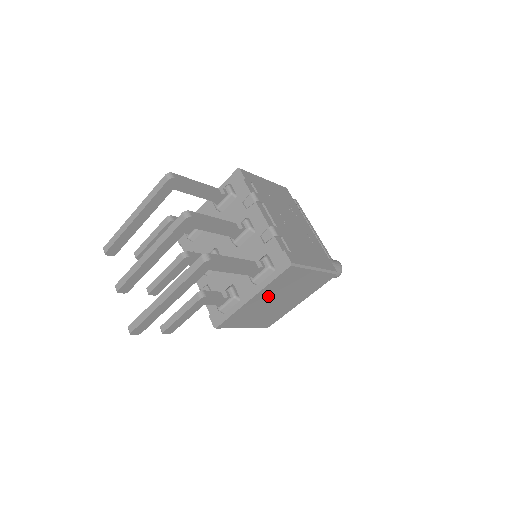
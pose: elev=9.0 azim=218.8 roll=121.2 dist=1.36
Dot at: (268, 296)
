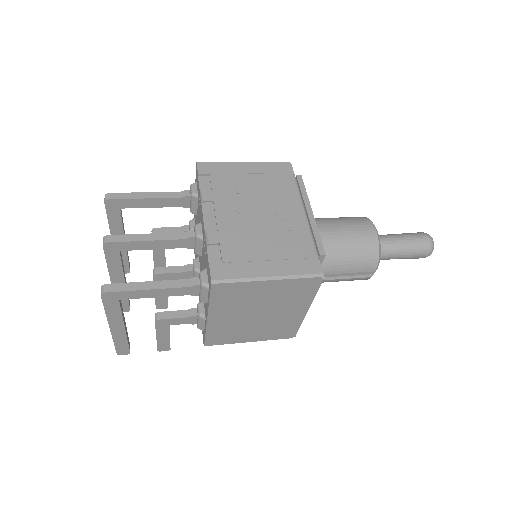
Dot at: (232, 313)
